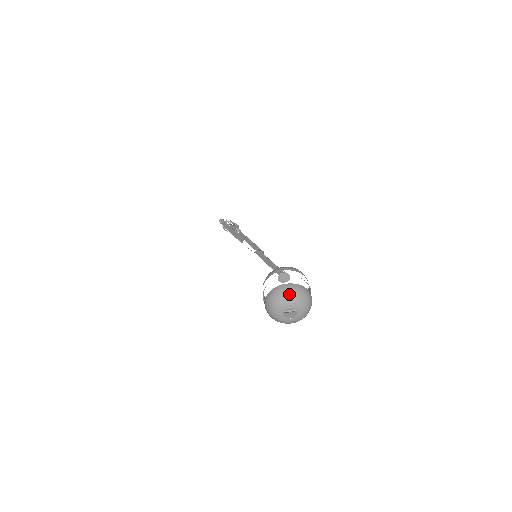
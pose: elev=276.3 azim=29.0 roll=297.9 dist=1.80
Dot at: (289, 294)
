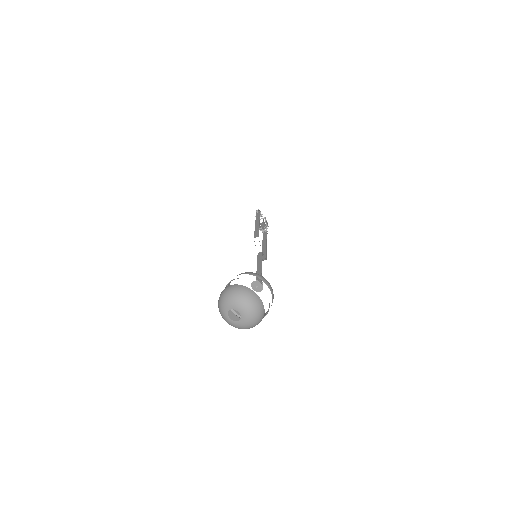
Dot at: (245, 298)
